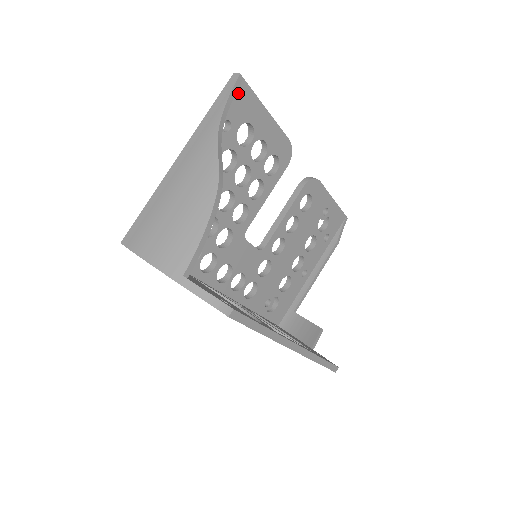
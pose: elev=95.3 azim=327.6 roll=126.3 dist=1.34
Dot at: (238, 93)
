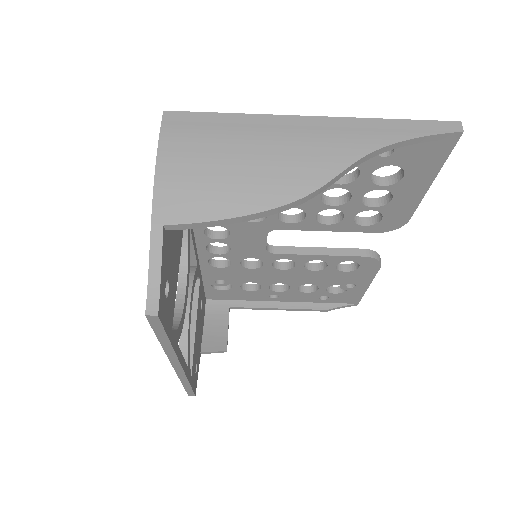
Dot at: (436, 142)
